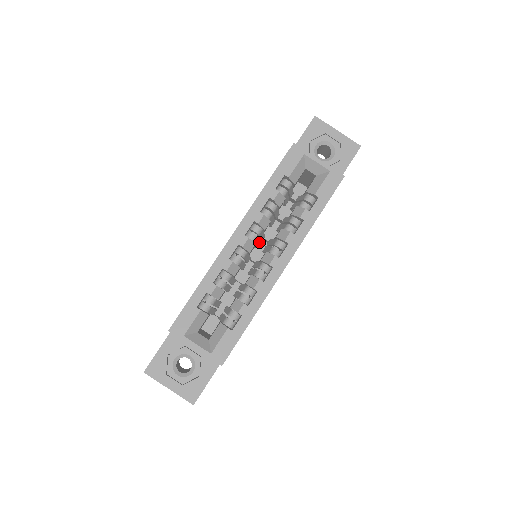
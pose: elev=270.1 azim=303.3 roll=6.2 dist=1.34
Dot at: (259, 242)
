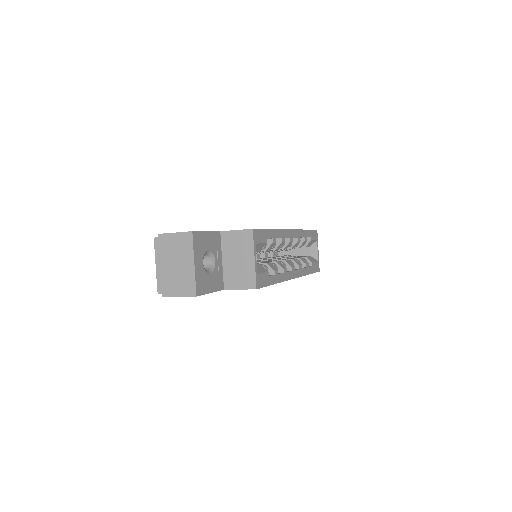
Dot at: (274, 251)
